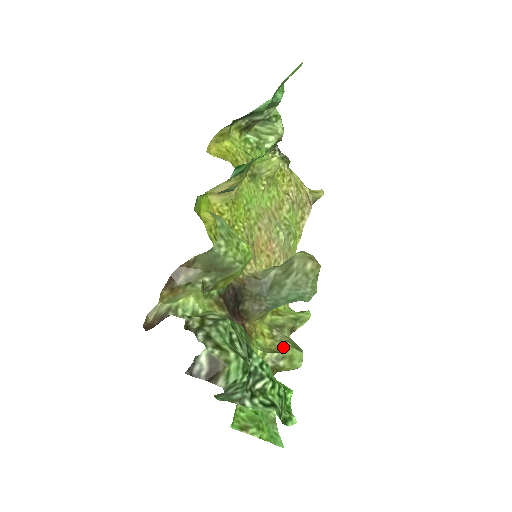
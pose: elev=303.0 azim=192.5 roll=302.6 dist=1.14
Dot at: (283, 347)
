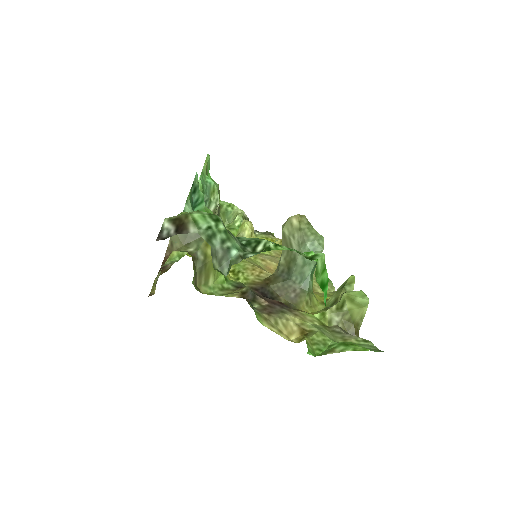
Dot at: occluded
